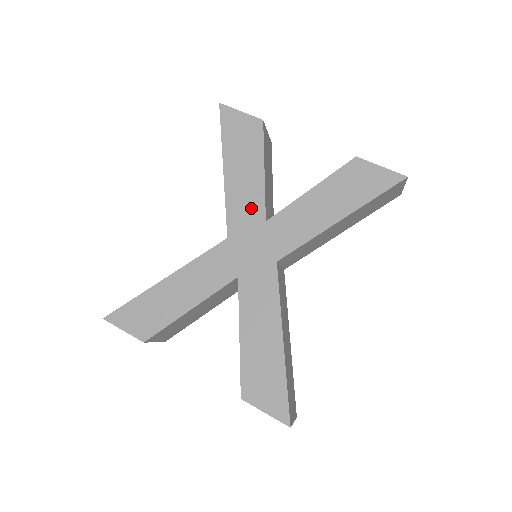
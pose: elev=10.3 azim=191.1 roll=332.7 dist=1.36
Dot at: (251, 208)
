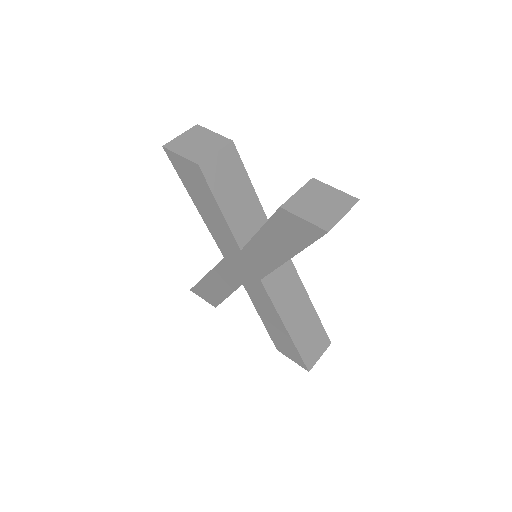
Dot at: (227, 239)
